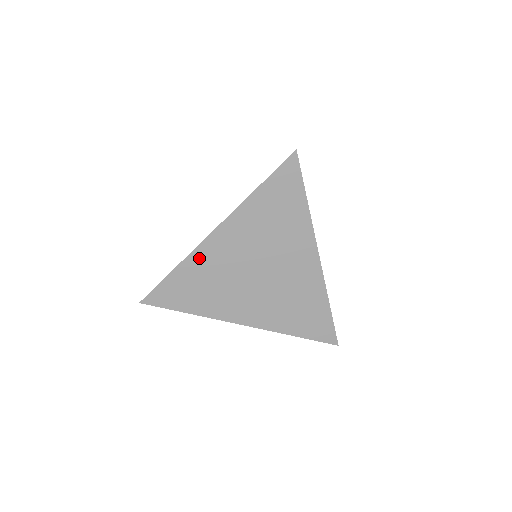
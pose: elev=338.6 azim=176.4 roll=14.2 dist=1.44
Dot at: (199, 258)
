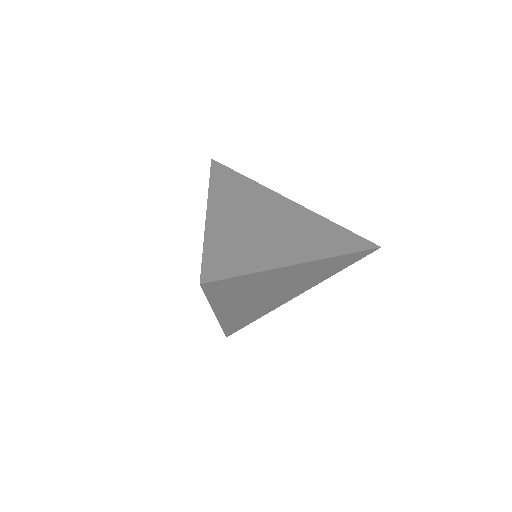
Dot at: (228, 320)
